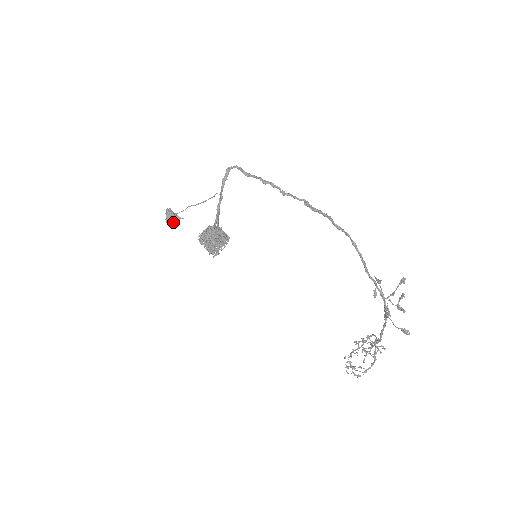
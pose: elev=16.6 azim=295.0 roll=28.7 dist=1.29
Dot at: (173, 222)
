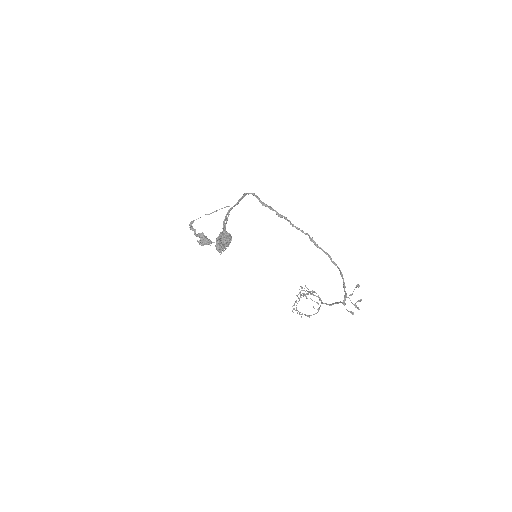
Dot at: (206, 244)
